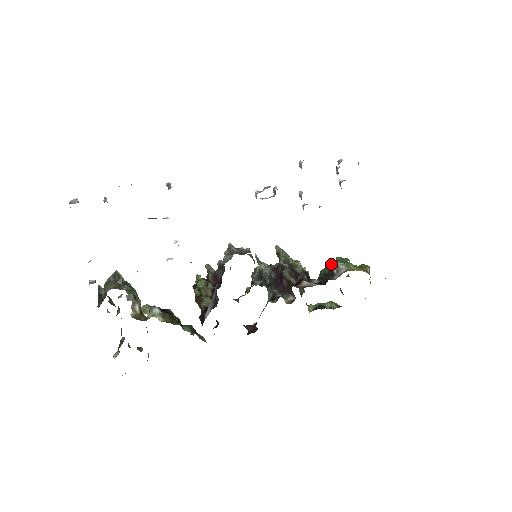
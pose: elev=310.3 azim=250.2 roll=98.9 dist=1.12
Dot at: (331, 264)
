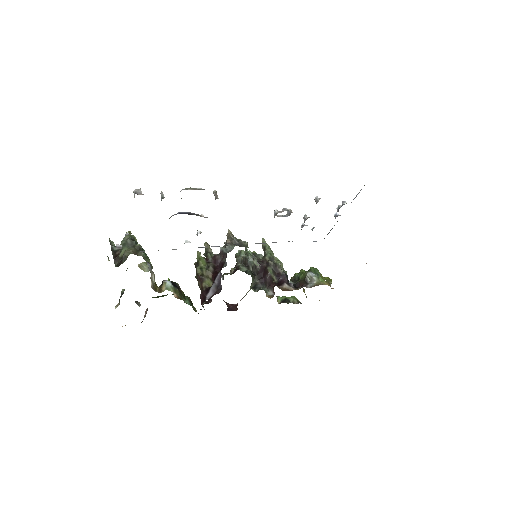
Dot at: (307, 273)
